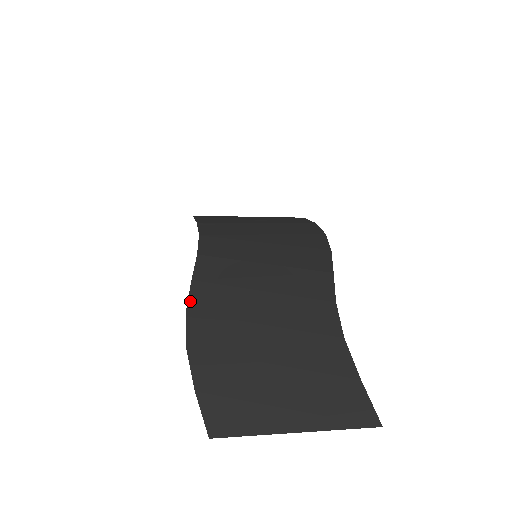
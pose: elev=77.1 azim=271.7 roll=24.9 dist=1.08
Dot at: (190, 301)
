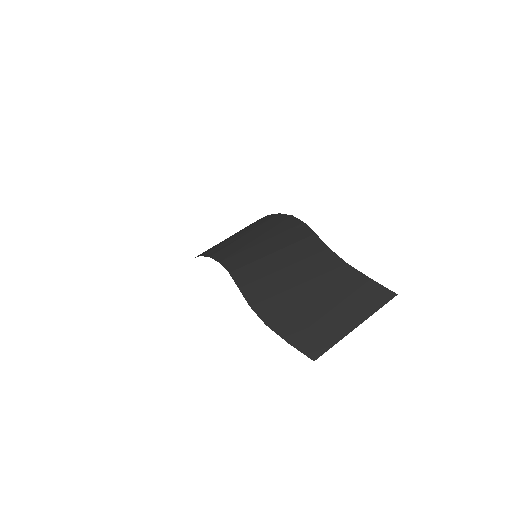
Dot at: (247, 300)
